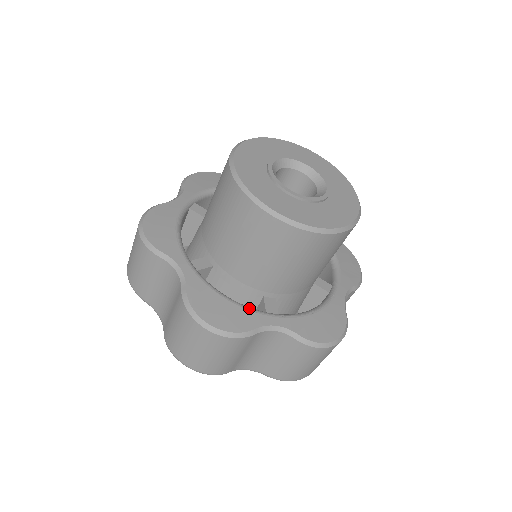
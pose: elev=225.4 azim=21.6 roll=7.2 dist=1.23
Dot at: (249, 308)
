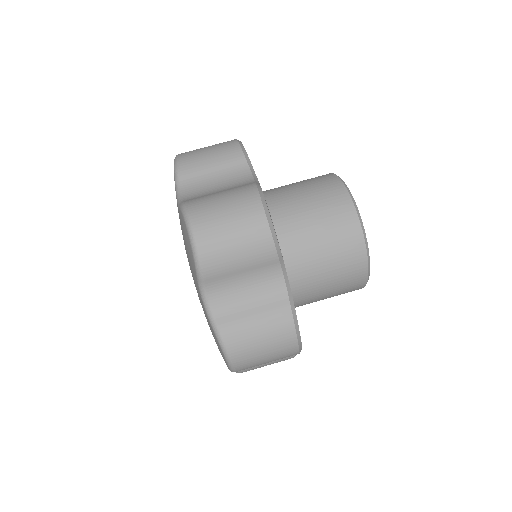
Dot at: occluded
